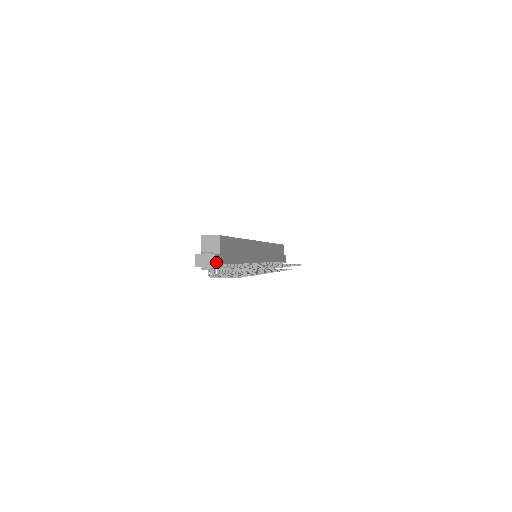
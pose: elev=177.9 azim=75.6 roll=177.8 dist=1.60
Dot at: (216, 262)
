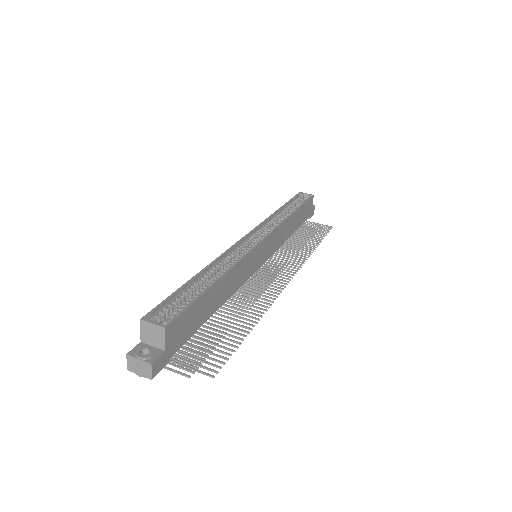
Dot at: (156, 368)
